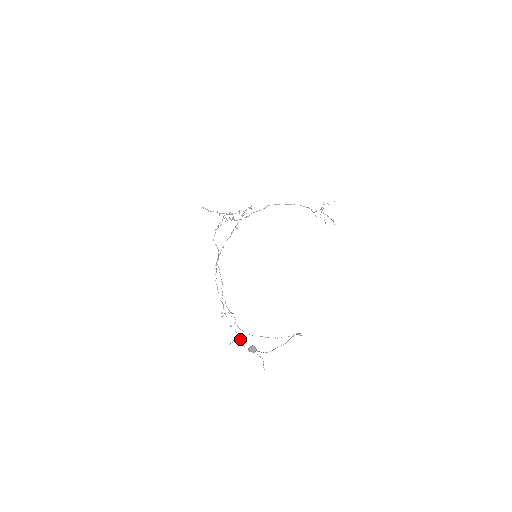
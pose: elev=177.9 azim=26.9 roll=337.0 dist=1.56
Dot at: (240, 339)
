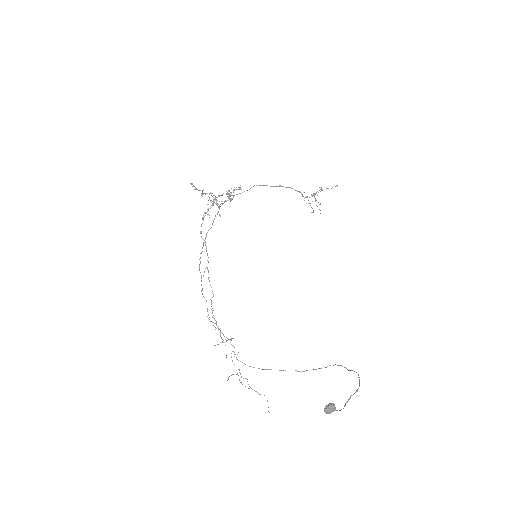
Dot at: (237, 374)
